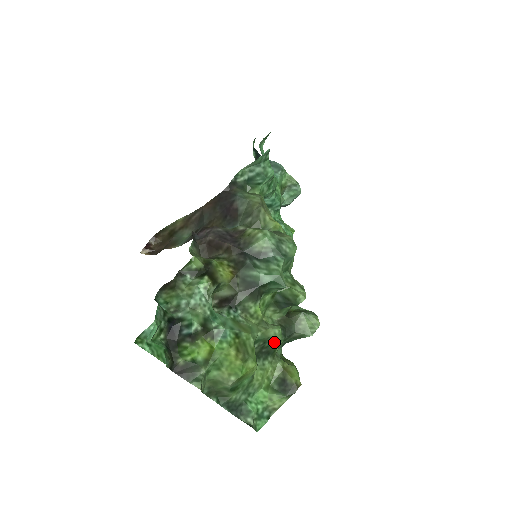
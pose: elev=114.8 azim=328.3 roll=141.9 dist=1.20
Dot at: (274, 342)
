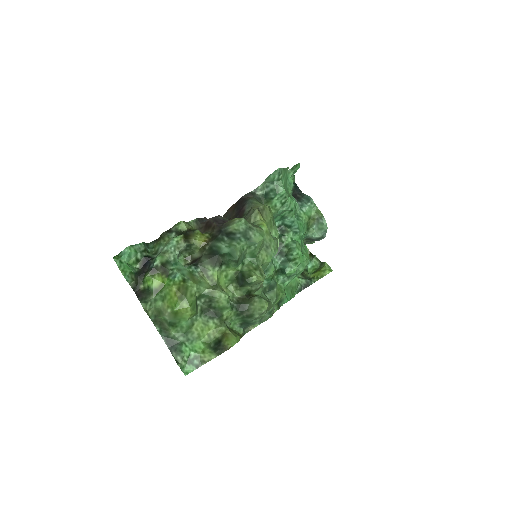
Dot at: (221, 306)
